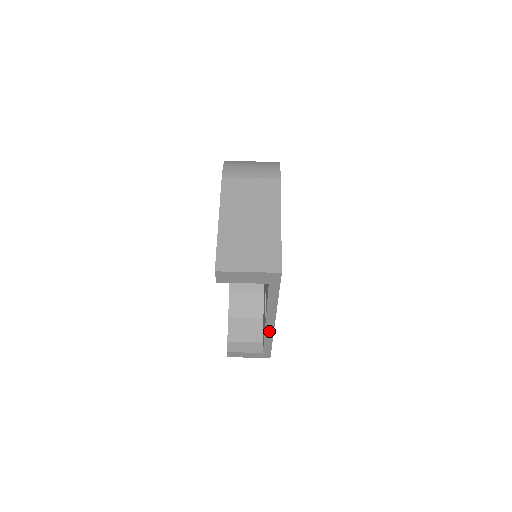
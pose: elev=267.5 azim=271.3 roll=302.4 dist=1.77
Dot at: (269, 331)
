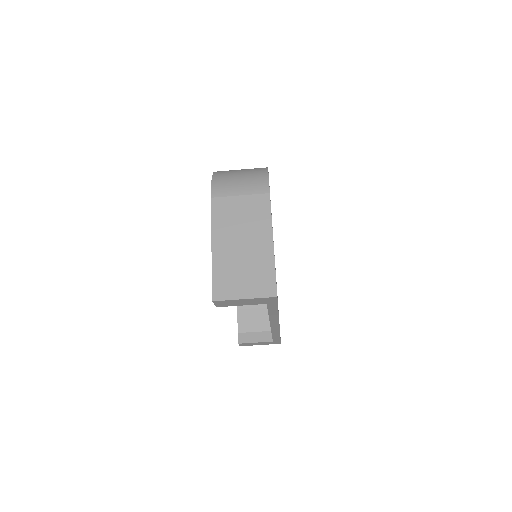
Dot at: (275, 329)
